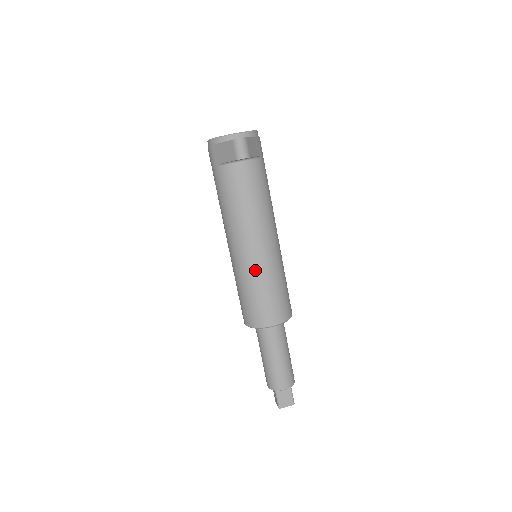
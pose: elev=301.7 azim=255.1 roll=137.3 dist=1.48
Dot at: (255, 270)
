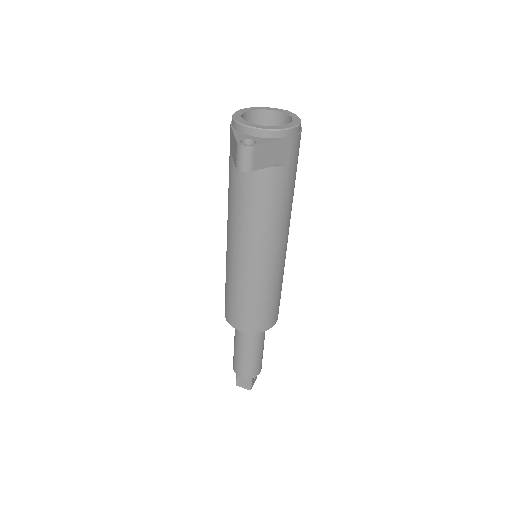
Dot at: (237, 277)
